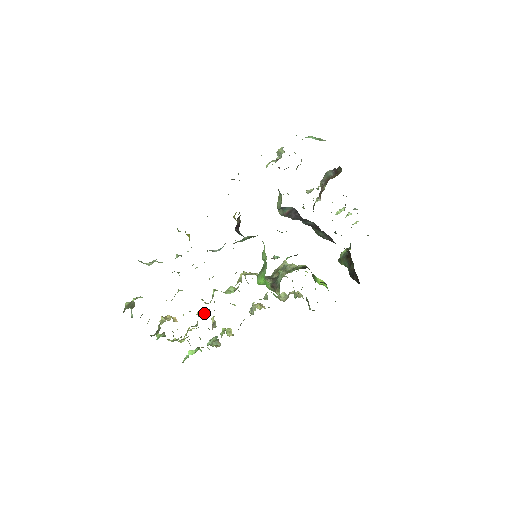
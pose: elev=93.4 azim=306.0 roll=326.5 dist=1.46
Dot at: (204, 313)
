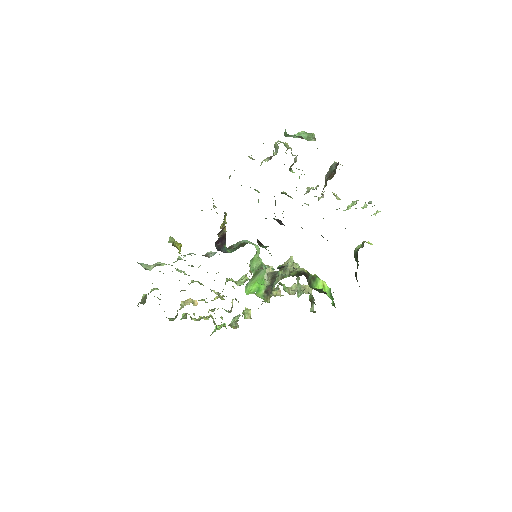
Dot at: (221, 299)
